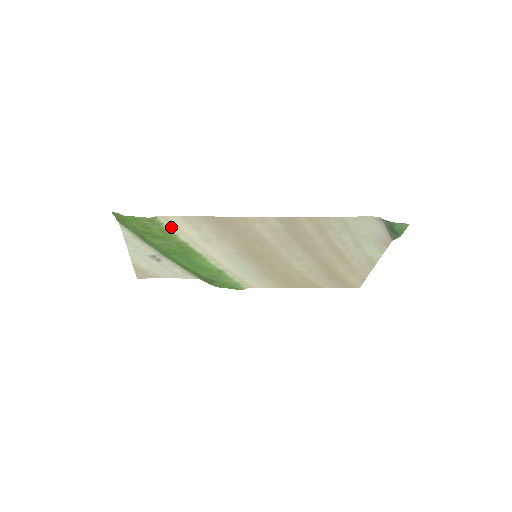
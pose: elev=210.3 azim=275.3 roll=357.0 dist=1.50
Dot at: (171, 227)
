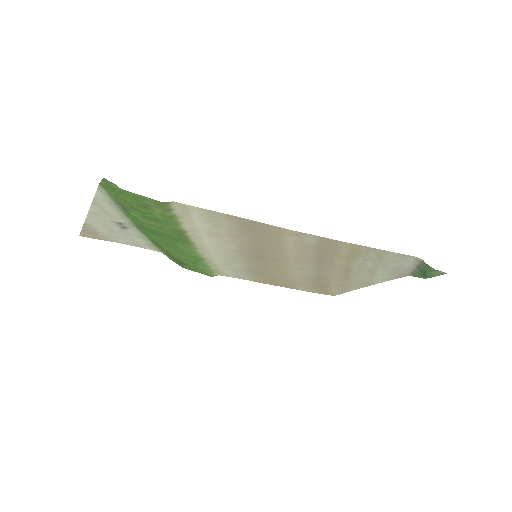
Dot at: (180, 214)
